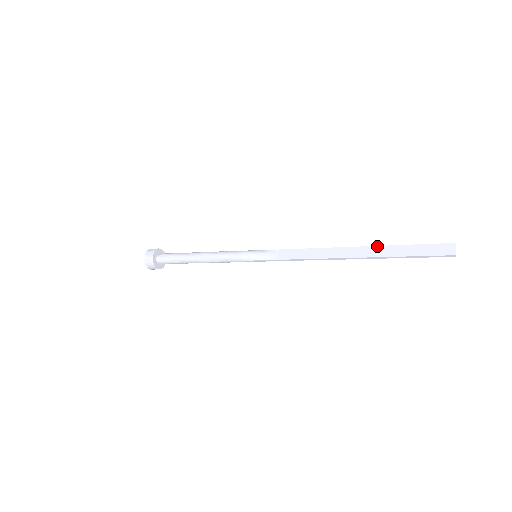
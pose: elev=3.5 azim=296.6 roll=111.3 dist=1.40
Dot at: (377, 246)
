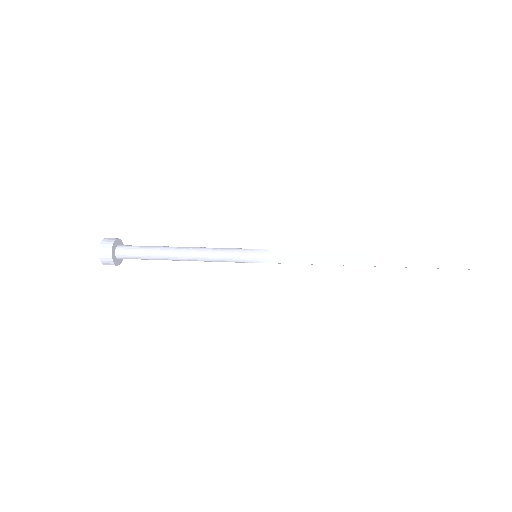
Dot at: (408, 254)
